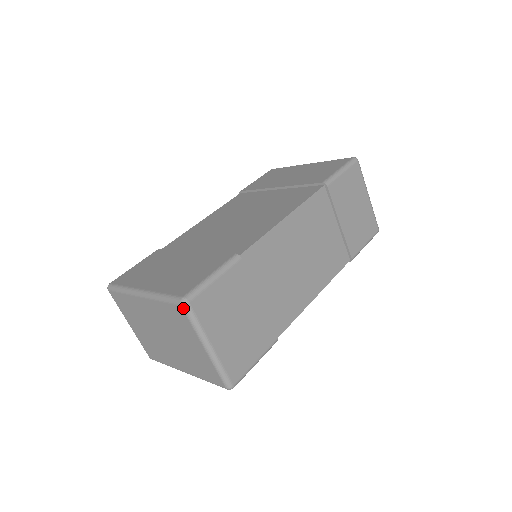
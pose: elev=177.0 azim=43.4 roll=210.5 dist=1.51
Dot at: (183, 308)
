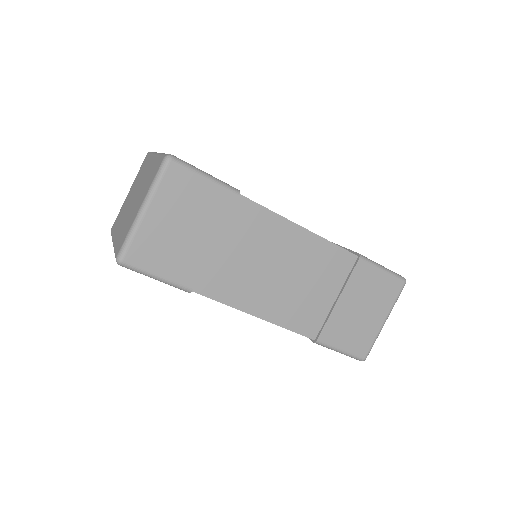
Dot at: (163, 160)
